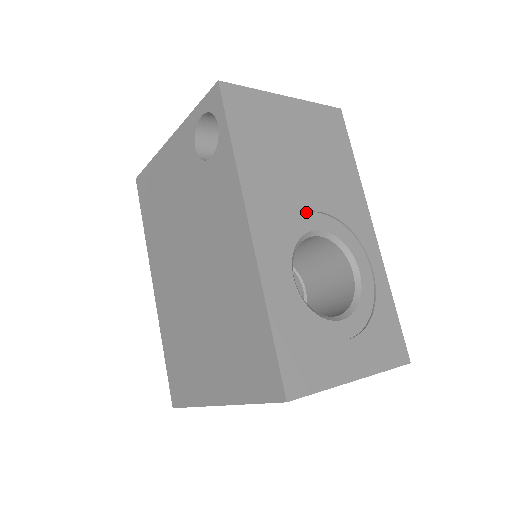
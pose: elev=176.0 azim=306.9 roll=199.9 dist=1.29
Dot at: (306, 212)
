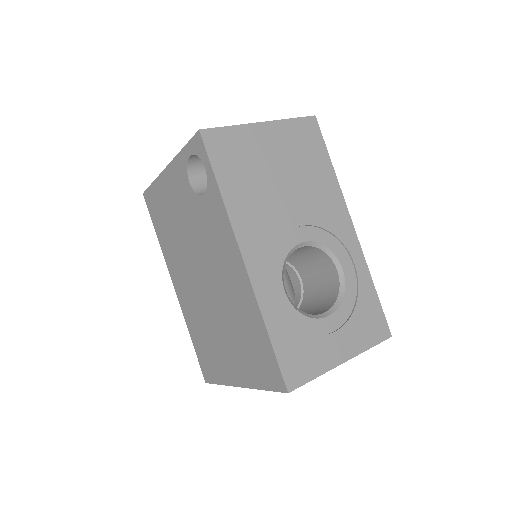
Dot at: (290, 229)
